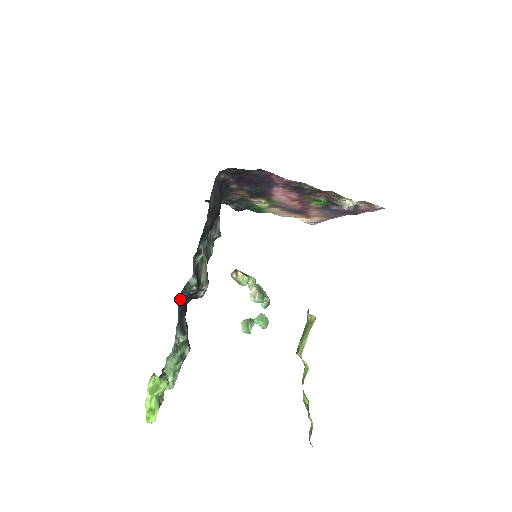
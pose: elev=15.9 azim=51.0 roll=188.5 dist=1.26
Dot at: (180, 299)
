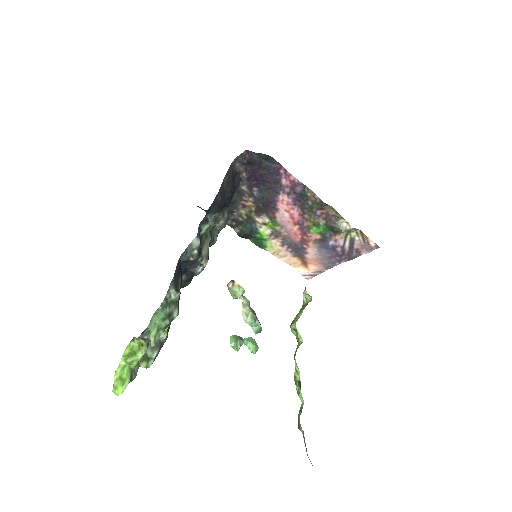
Dot at: (179, 261)
